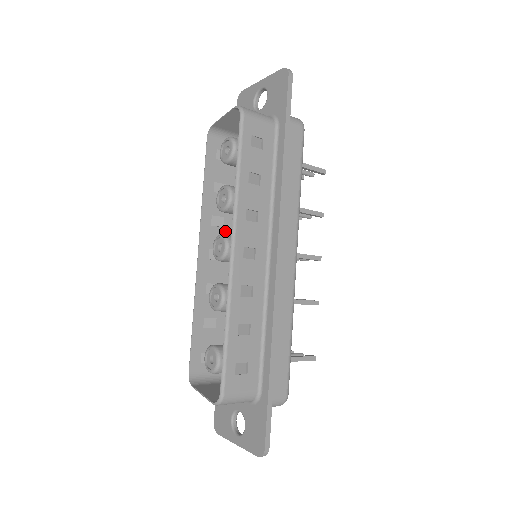
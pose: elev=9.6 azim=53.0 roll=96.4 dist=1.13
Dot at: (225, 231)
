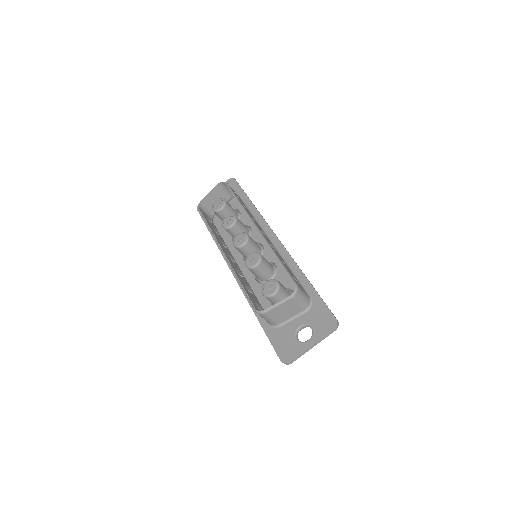
Dot at: (228, 251)
